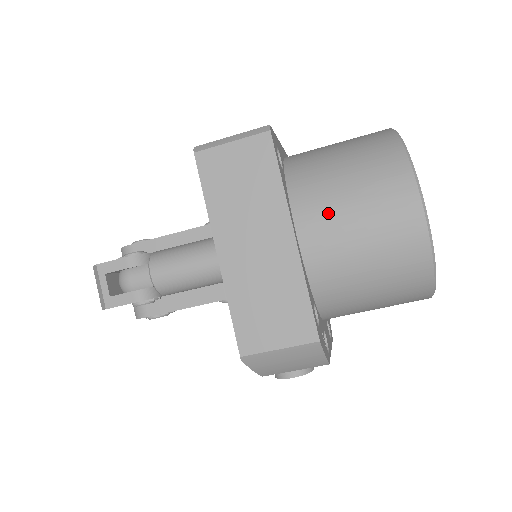
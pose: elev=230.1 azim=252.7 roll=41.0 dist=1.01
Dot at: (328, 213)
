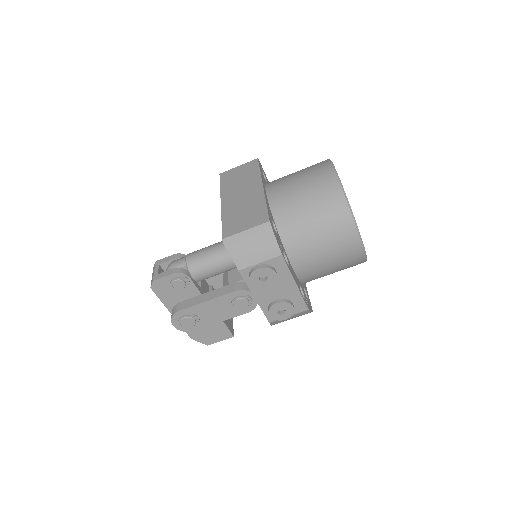
Dot at: (284, 181)
